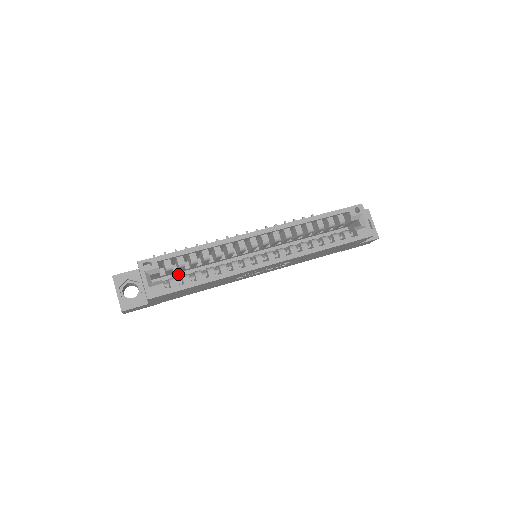
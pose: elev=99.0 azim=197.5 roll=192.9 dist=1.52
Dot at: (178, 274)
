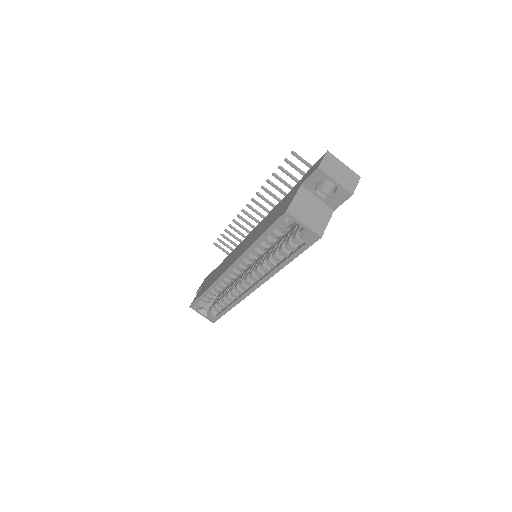
Dot at: occluded
